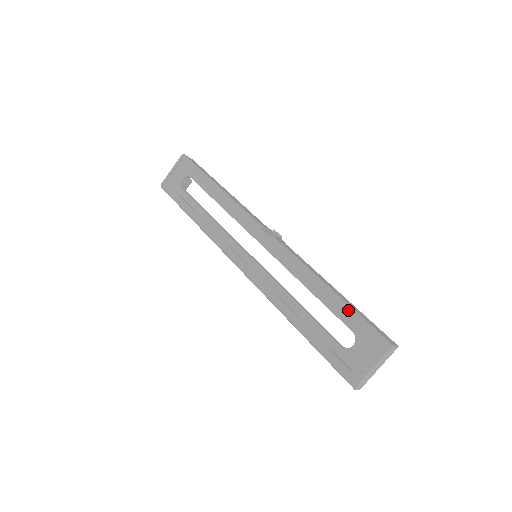
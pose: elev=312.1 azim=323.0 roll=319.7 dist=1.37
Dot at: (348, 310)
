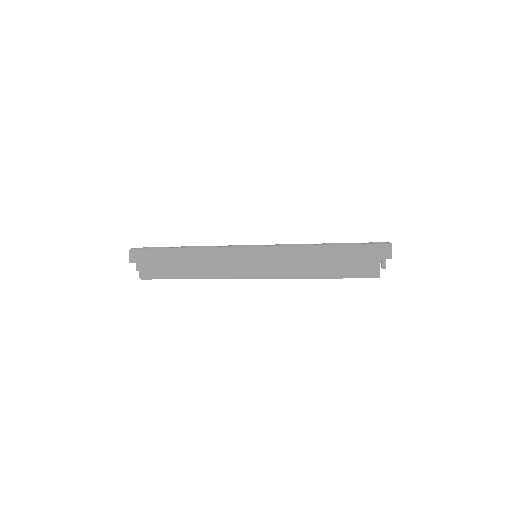
Dot at: (350, 243)
